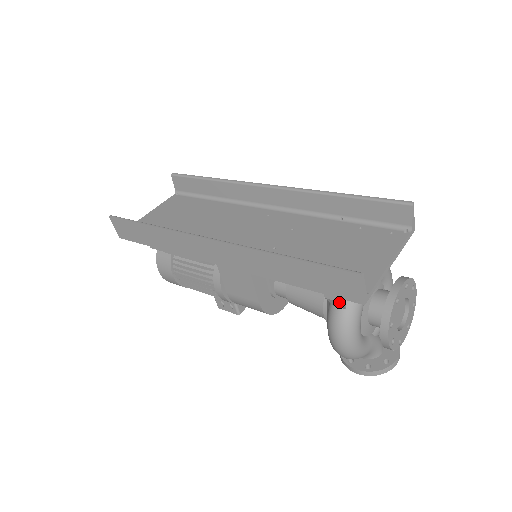
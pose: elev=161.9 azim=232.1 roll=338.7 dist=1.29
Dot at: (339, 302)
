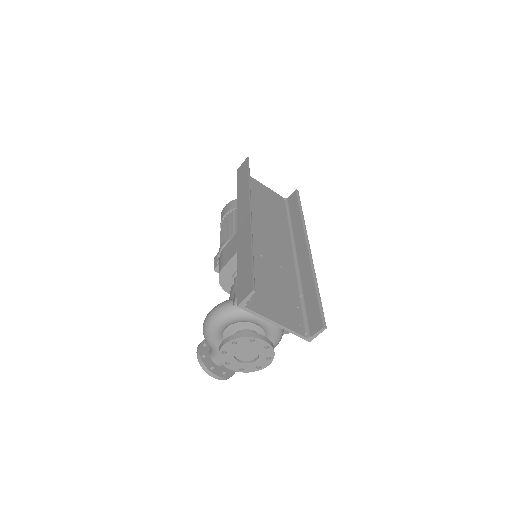
Dot at: (235, 297)
